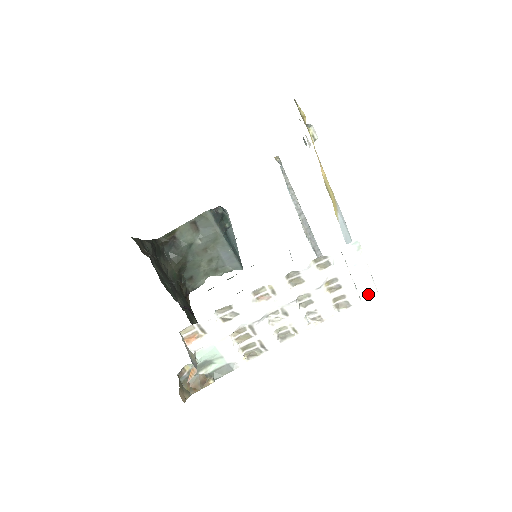
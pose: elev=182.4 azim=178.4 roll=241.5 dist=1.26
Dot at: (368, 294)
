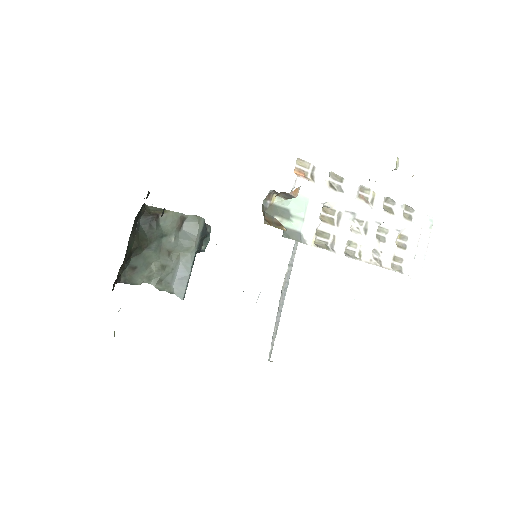
Dot at: (414, 276)
